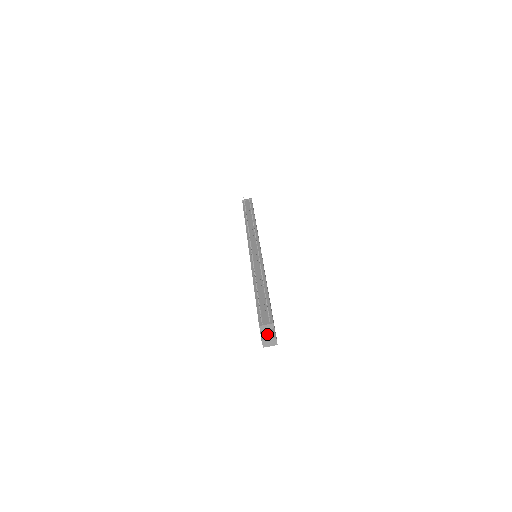
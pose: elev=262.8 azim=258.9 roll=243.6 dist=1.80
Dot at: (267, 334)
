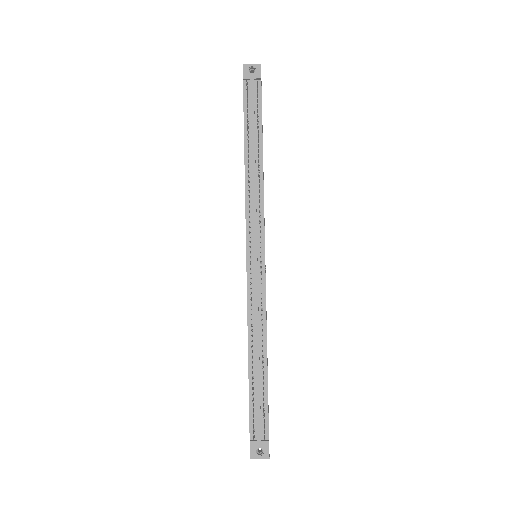
Dot at: (258, 448)
